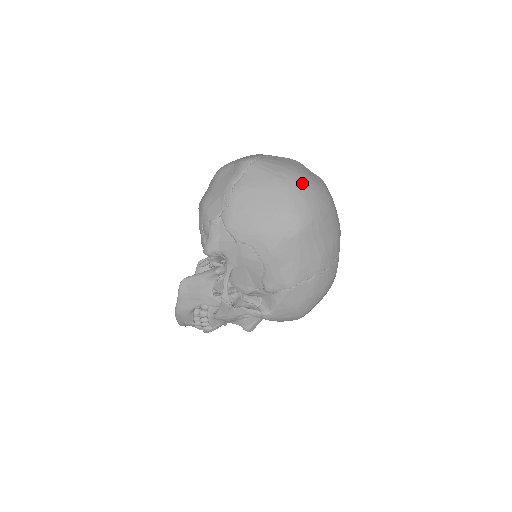
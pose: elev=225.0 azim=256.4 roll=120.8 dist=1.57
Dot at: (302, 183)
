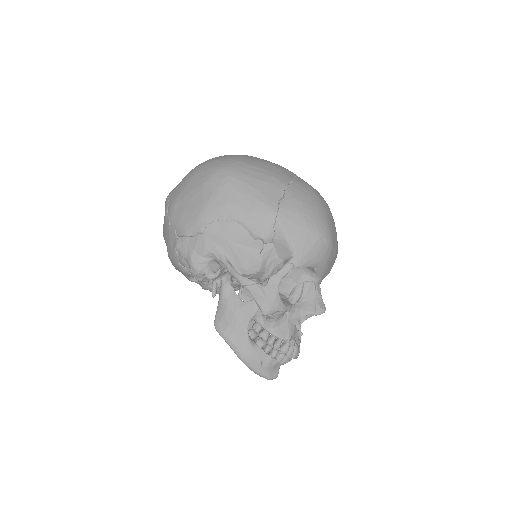
Dot at: (206, 161)
